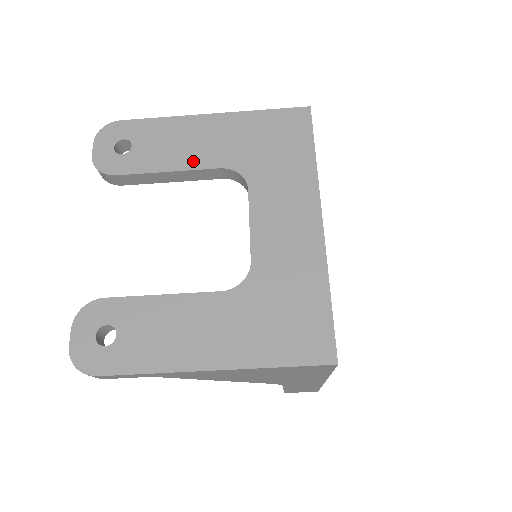
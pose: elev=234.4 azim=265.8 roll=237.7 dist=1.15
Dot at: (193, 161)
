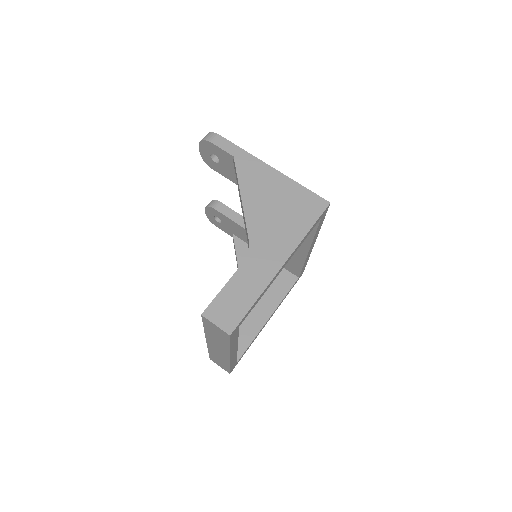
Dot at: occluded
